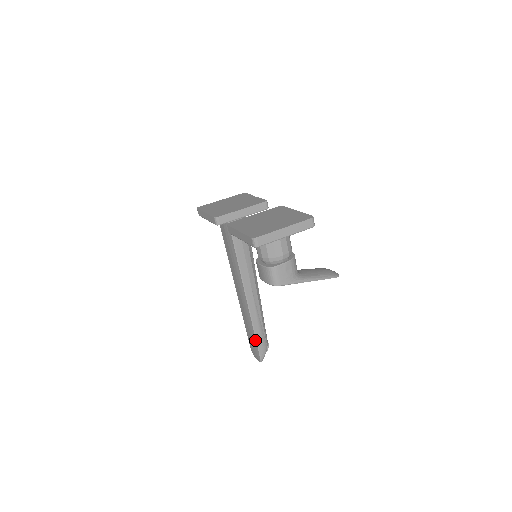
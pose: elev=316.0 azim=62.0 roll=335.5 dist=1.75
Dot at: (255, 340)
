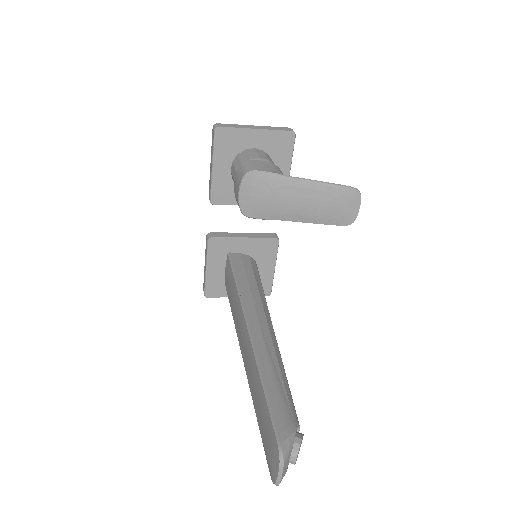
Dot at: (265, 402)
